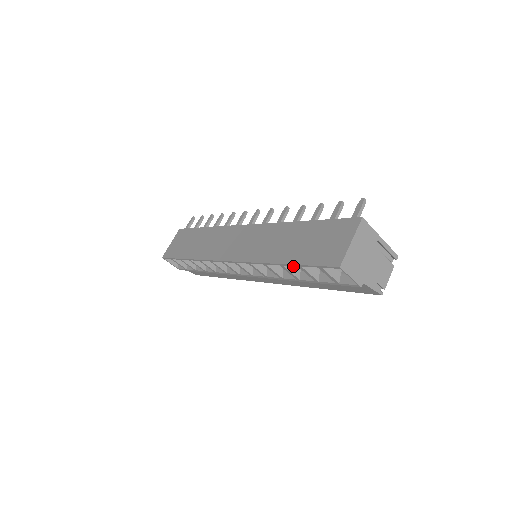
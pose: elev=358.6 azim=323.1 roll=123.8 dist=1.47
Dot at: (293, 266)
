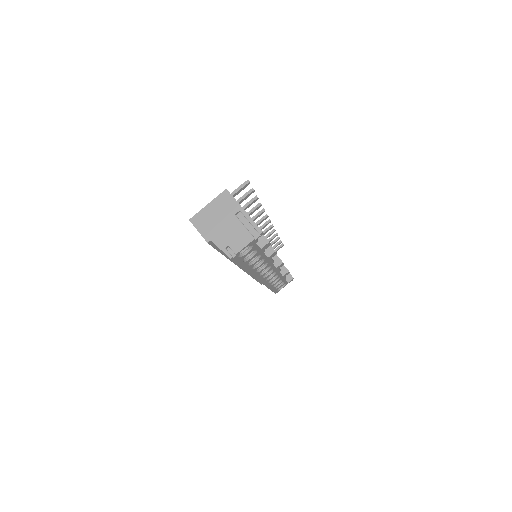
Dot at: occluded
